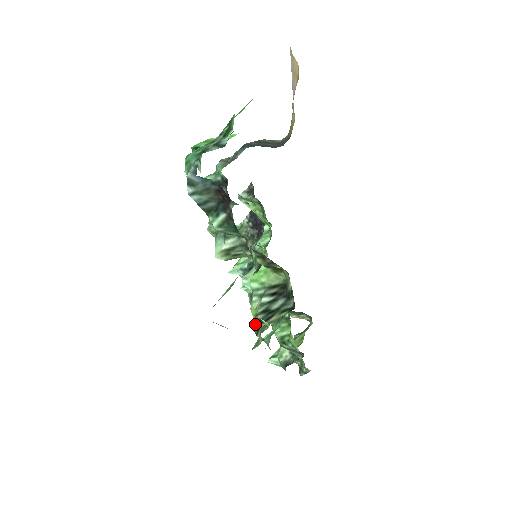
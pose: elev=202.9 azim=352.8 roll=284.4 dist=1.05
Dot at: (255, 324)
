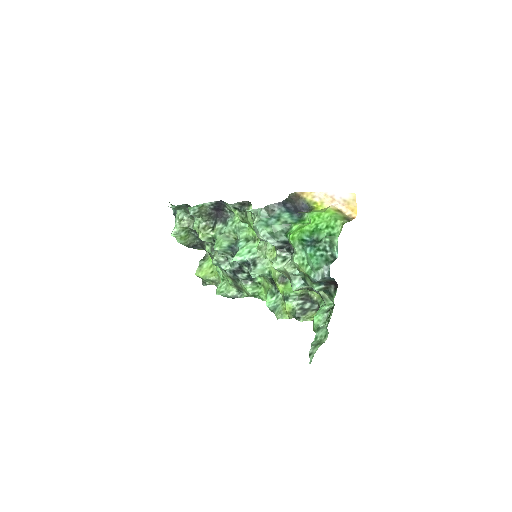
Dot at: (297, 315)
